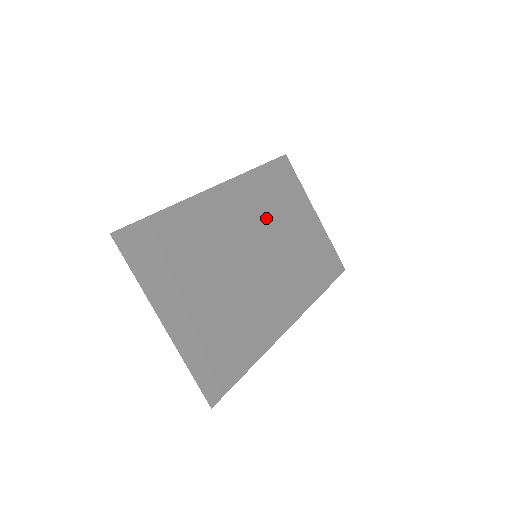
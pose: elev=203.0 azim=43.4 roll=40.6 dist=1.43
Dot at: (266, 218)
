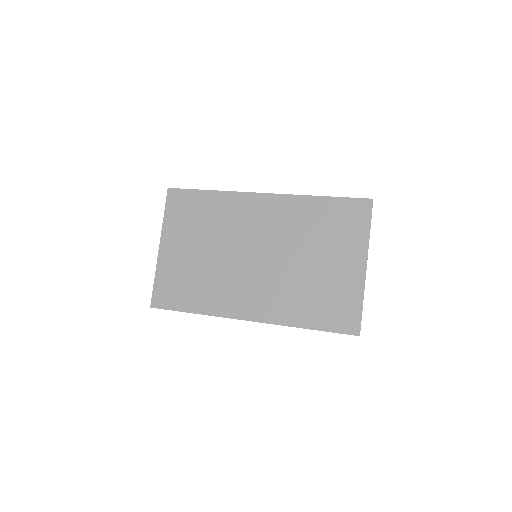
Dot at: (292, 237)
